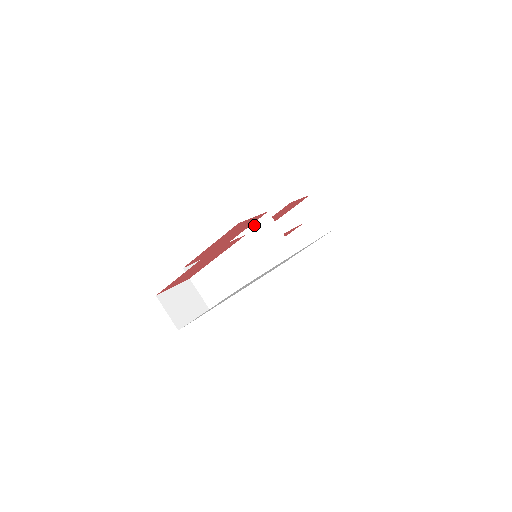
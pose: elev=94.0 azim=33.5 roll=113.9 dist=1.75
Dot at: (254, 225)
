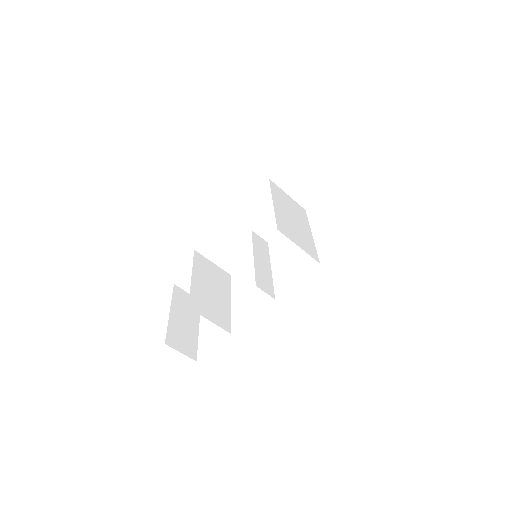
Dot at: occluded
